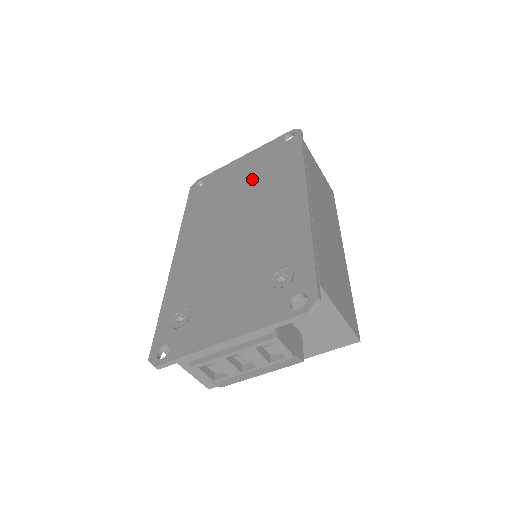
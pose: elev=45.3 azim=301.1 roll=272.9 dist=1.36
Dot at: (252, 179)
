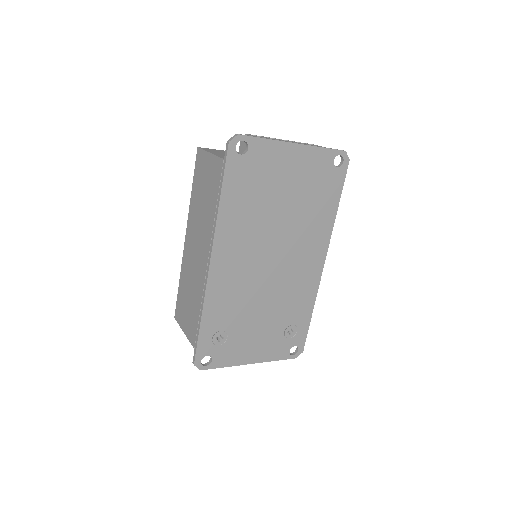
Dot at: (296, 203)
